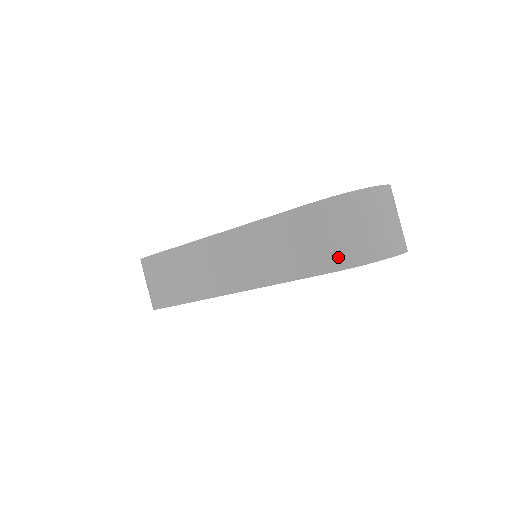
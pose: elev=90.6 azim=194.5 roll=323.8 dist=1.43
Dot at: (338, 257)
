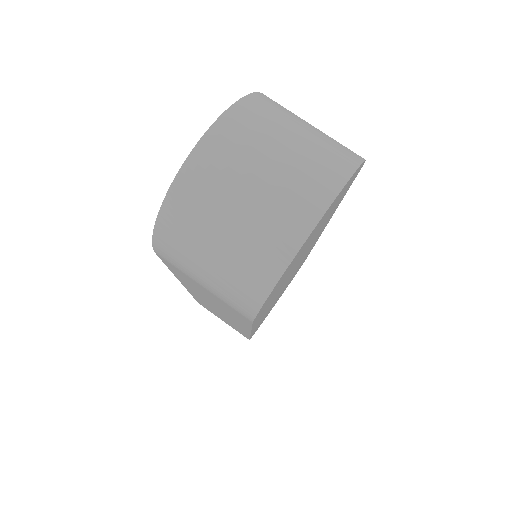
Dot at: (235, 305)
